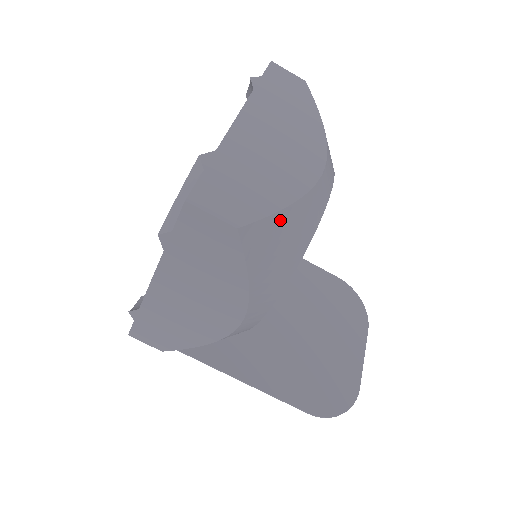
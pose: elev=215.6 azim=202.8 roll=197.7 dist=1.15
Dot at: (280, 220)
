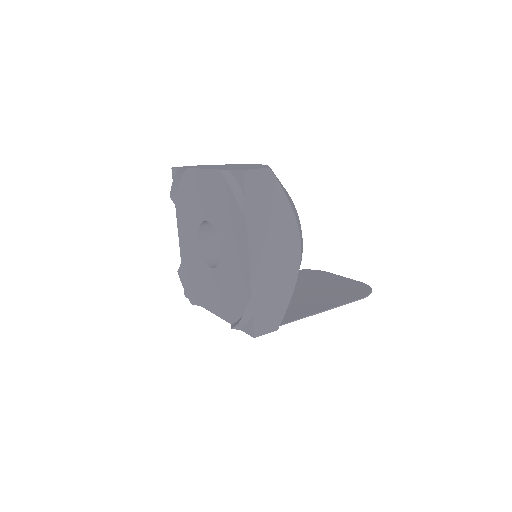
Dot at: occluded
